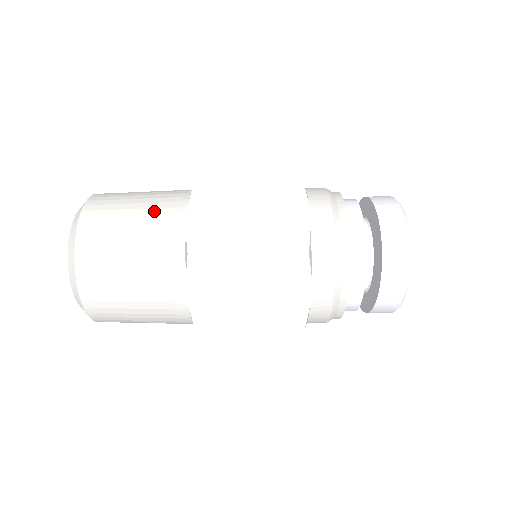
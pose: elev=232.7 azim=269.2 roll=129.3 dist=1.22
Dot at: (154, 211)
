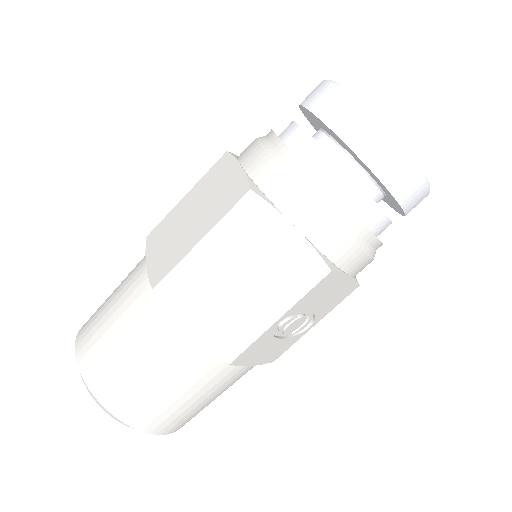
Dot at: (123, 285)
